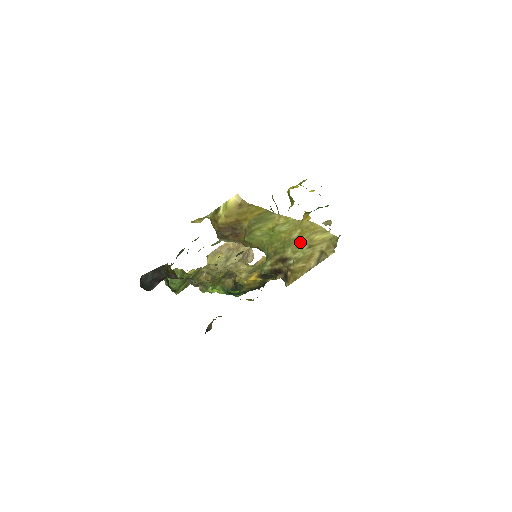
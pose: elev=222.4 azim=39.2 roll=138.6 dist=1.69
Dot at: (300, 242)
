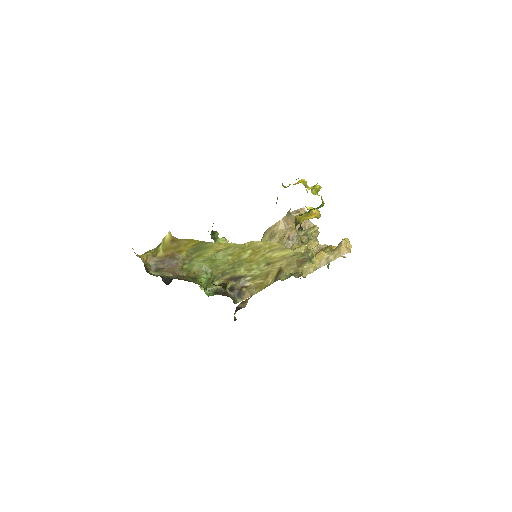
Dot at: (255, 261)
